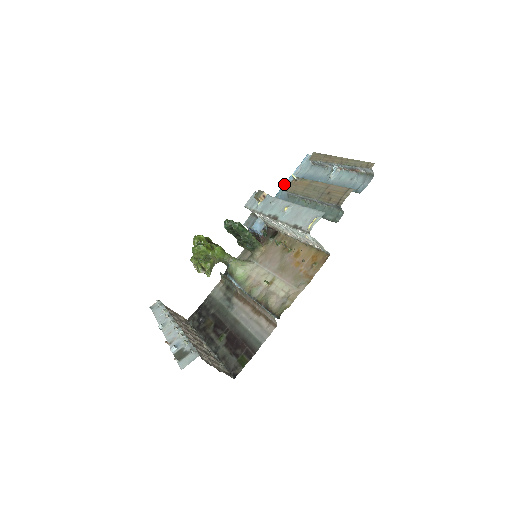
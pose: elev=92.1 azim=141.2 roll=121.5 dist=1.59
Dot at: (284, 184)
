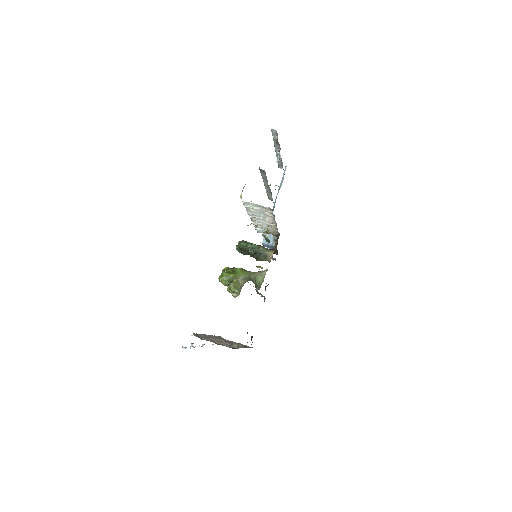
Dot at: occluded
